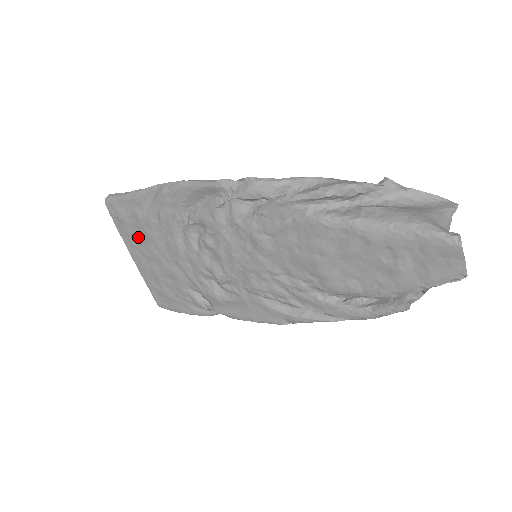
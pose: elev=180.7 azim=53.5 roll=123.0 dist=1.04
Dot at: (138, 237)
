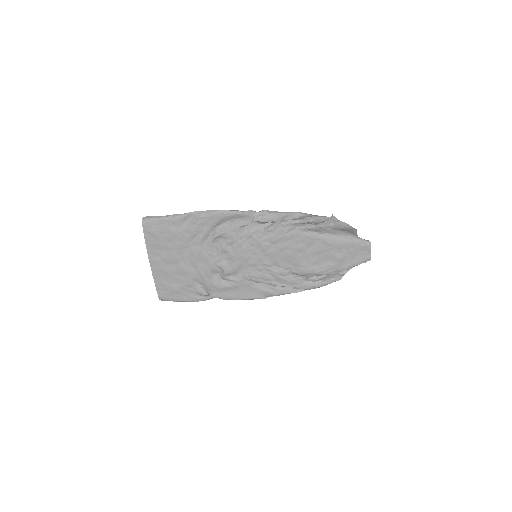
Dot at: (164, 246)
